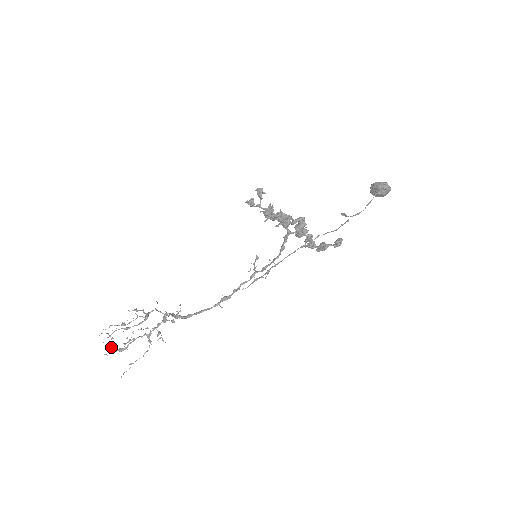
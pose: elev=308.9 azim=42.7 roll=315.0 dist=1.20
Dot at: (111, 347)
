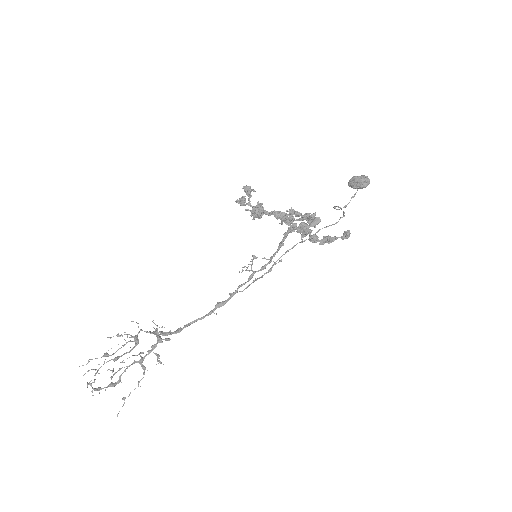
Dot at: (91, 385)
